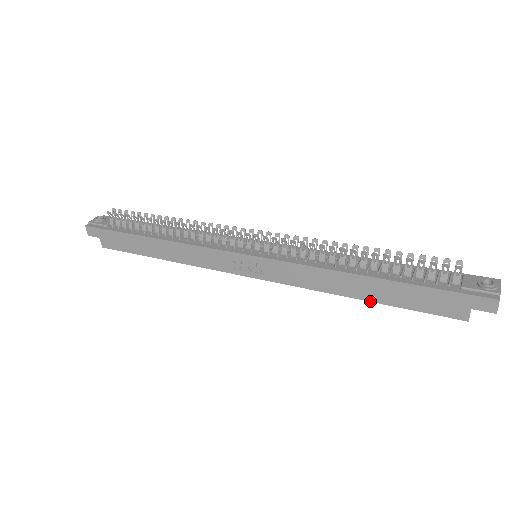
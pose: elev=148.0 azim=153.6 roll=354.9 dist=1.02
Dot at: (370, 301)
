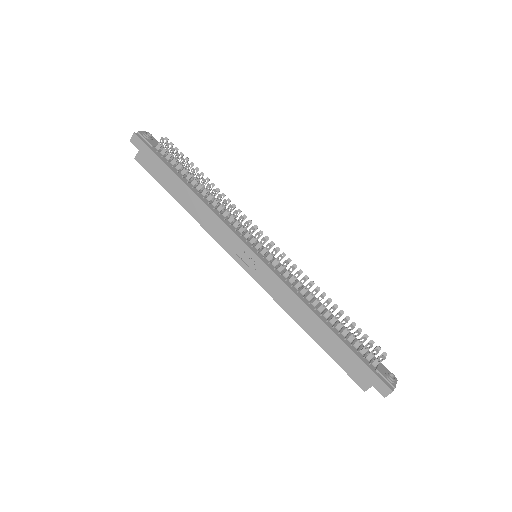
Dot at: (314, 340)
